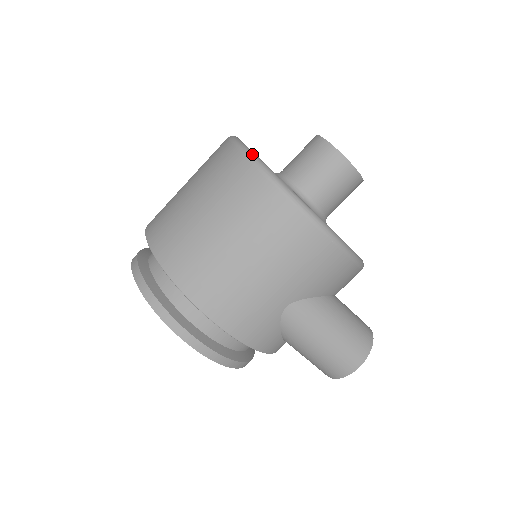
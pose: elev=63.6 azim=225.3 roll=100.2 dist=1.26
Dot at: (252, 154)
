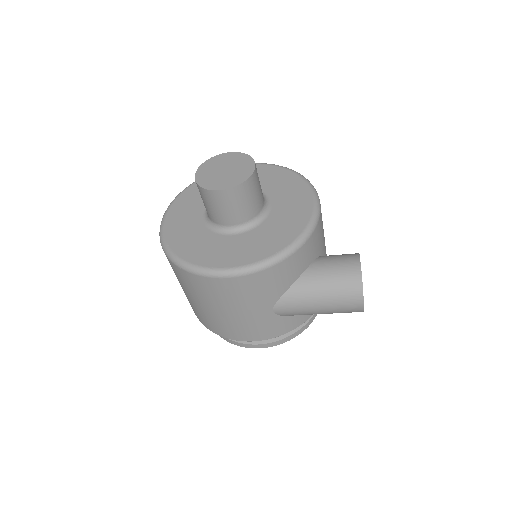
Dot at: (166, 250)
